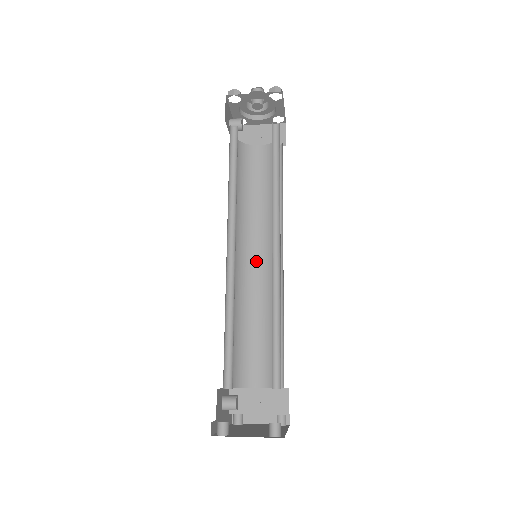
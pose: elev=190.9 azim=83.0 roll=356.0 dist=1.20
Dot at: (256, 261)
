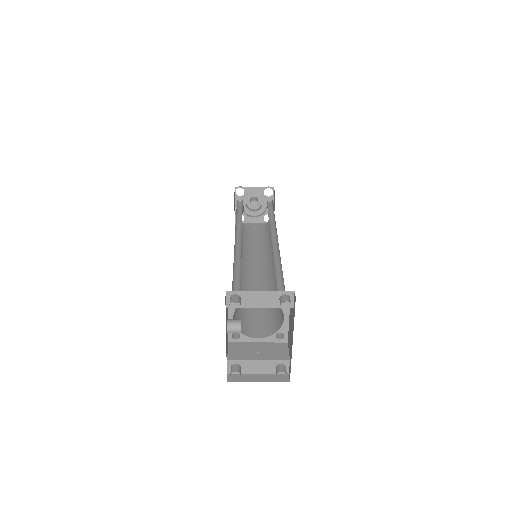
Dot at: (253, 273)
